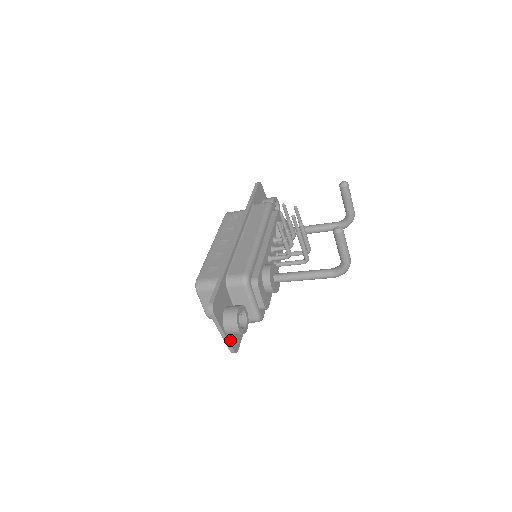
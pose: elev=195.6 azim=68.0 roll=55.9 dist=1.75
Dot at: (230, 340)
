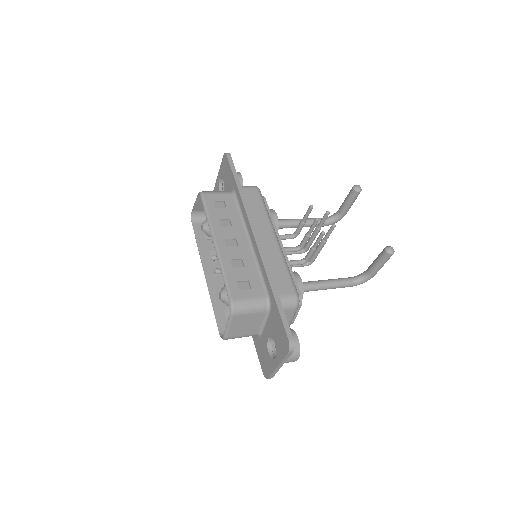
Dot at: occluded
